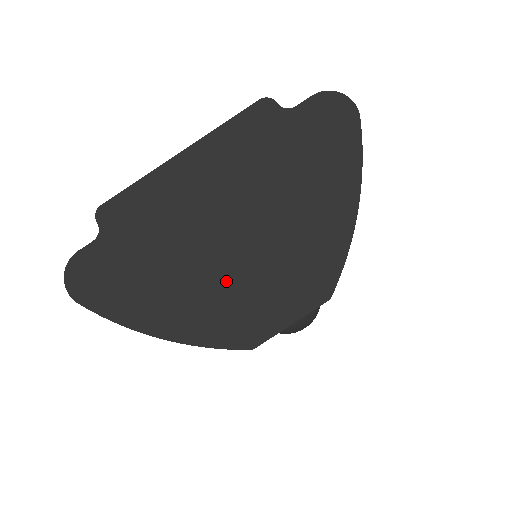
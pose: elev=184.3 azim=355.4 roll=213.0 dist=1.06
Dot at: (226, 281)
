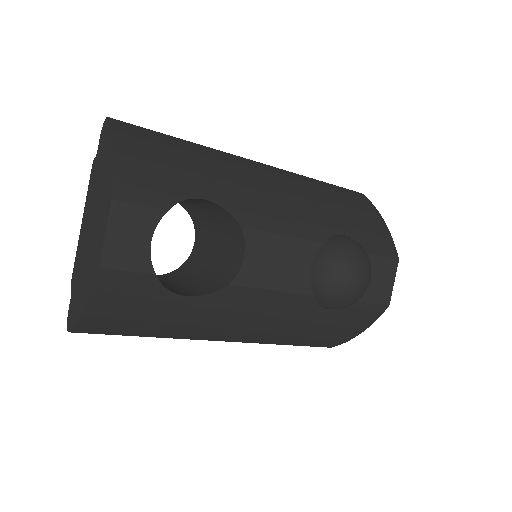
Dot at: (92, 250)
